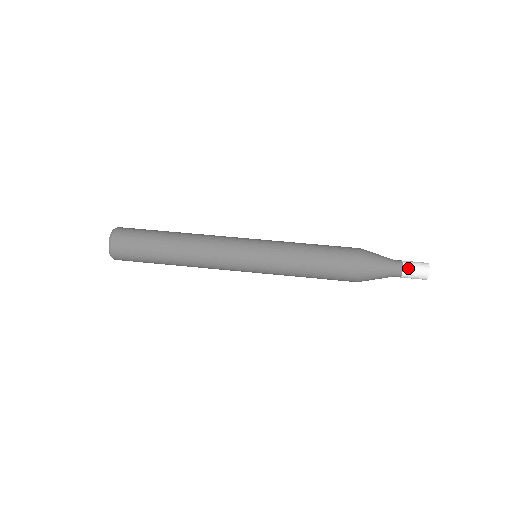
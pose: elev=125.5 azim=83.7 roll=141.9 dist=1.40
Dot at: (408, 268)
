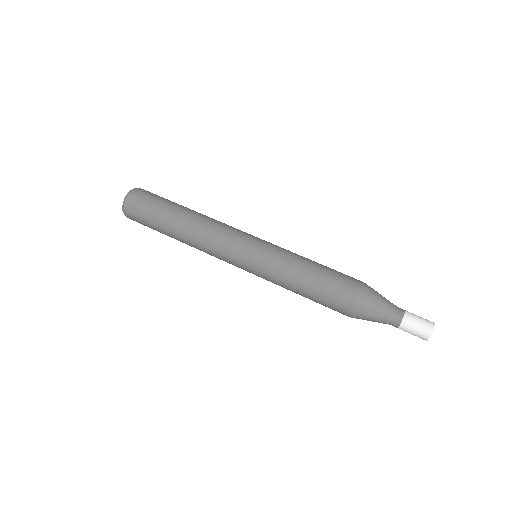
Dot at: (406, 326)
